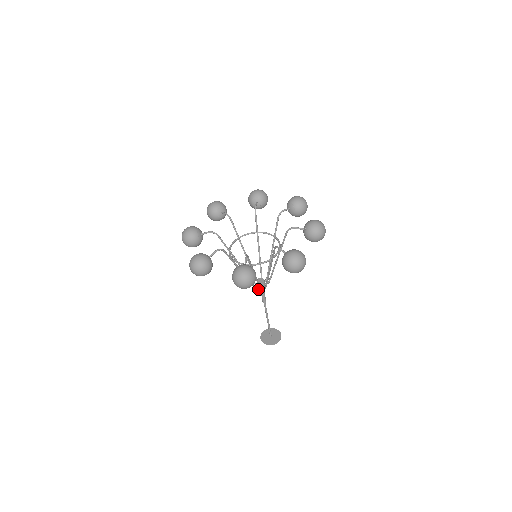
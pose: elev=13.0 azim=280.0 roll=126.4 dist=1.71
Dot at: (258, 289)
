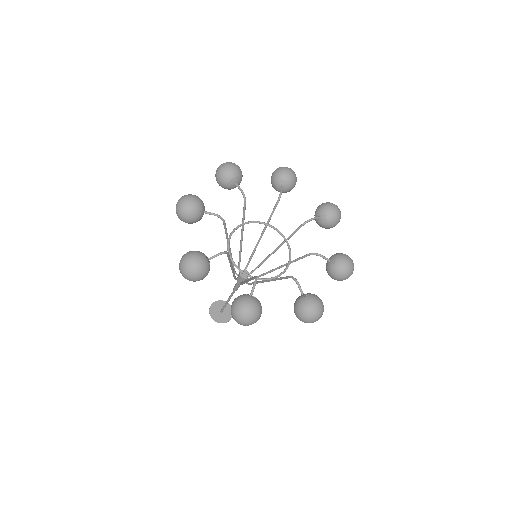
Dot at: occluded
